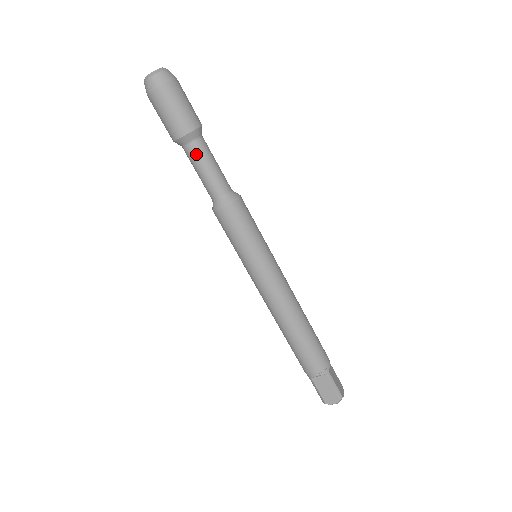
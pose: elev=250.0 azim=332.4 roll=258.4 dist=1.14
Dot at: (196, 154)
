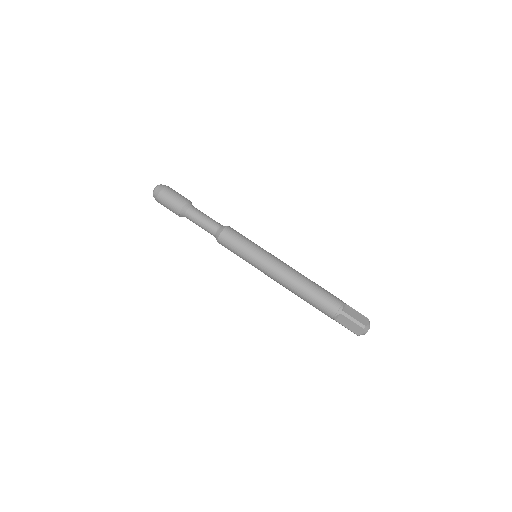
Dot at: (191, 218)
